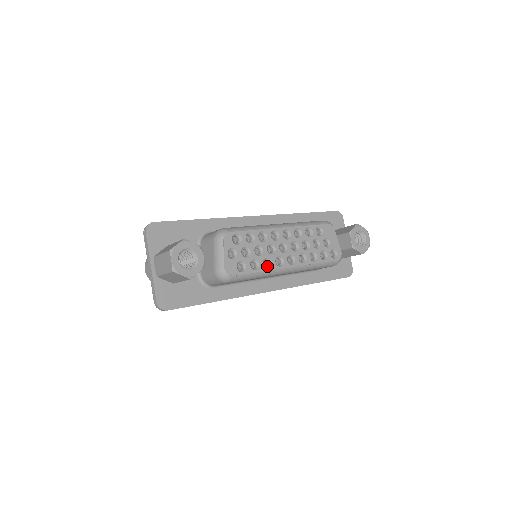
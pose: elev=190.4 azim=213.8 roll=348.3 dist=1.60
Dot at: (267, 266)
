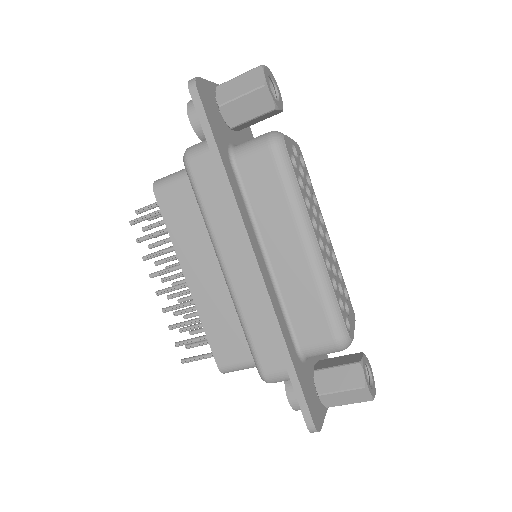
Dot at: (304, 205)
